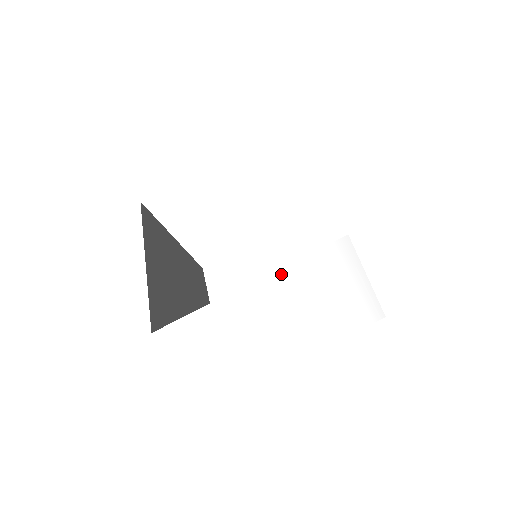
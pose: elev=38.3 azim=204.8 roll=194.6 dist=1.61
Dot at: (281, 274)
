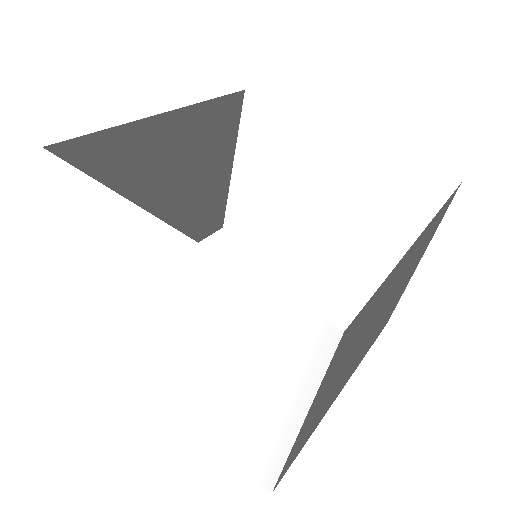
Dot at: (217, 267)
